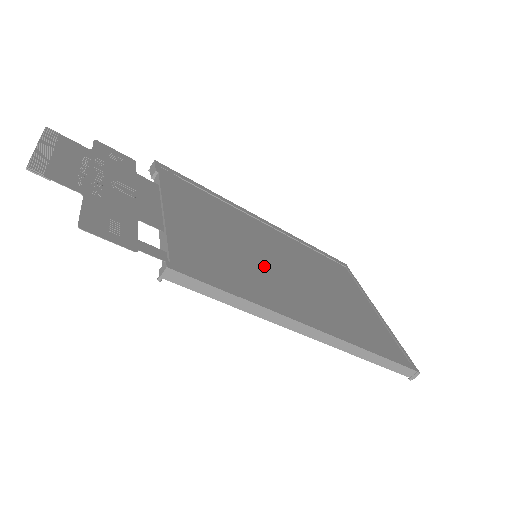
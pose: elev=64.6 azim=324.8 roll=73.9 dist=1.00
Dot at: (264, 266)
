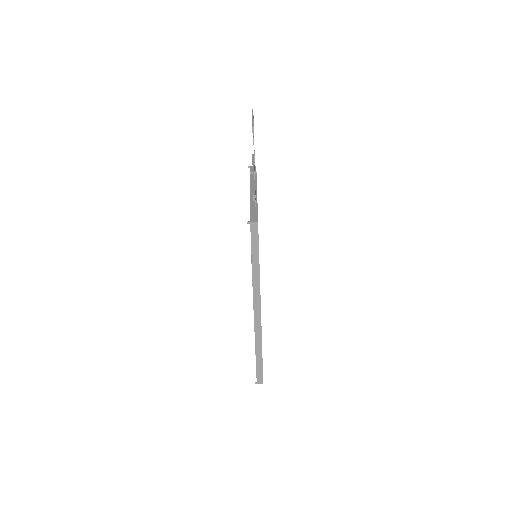
Dot at: occluded
